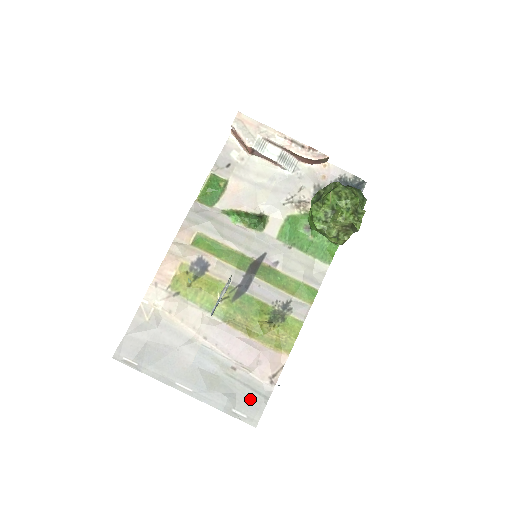
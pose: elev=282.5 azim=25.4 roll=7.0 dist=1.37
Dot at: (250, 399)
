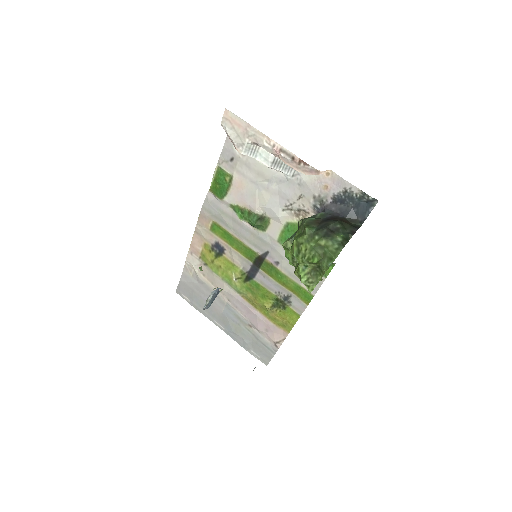
Dot at: (262, 349)
